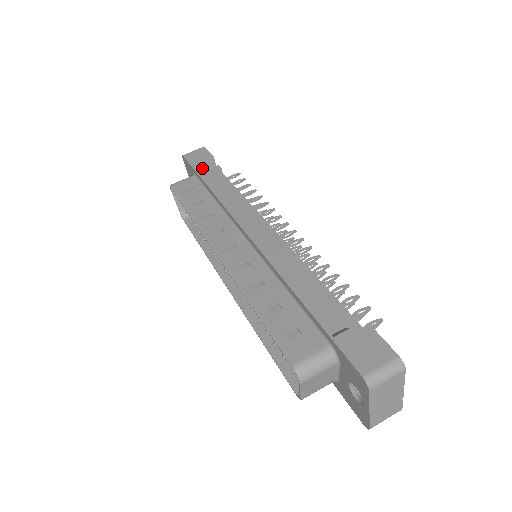
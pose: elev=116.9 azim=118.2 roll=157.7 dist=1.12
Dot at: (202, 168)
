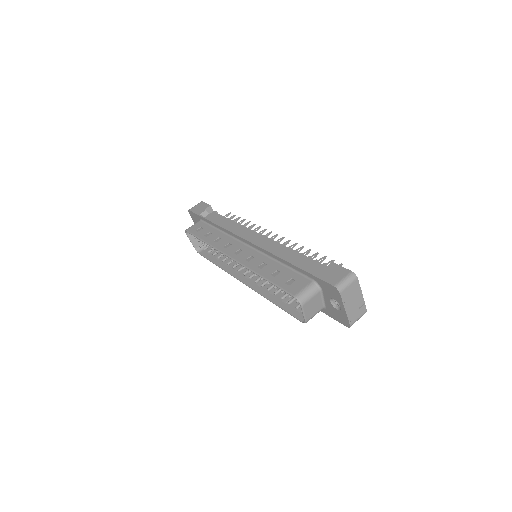
Dot at: (205, 214)
